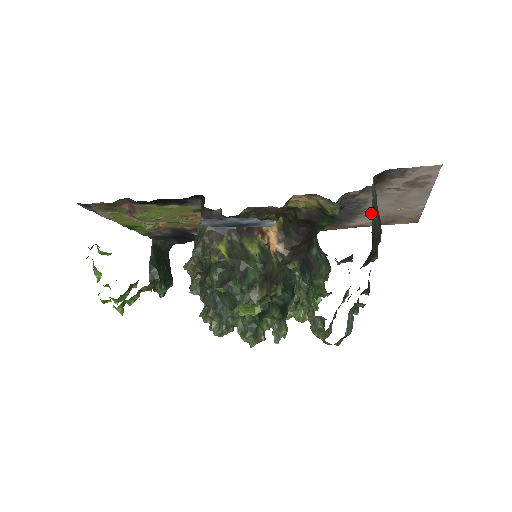
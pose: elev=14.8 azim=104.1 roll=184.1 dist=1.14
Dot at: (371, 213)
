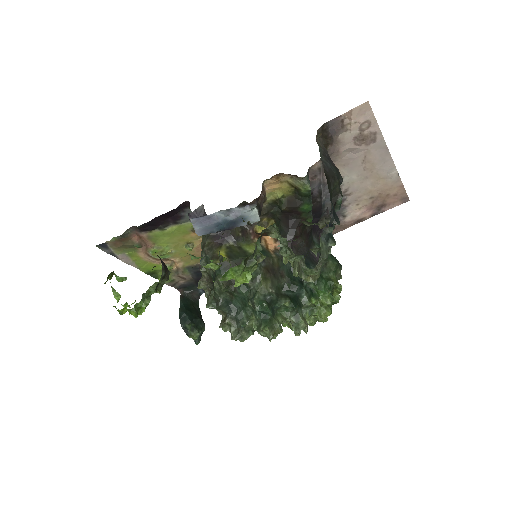
Dot at: (354, 196)
